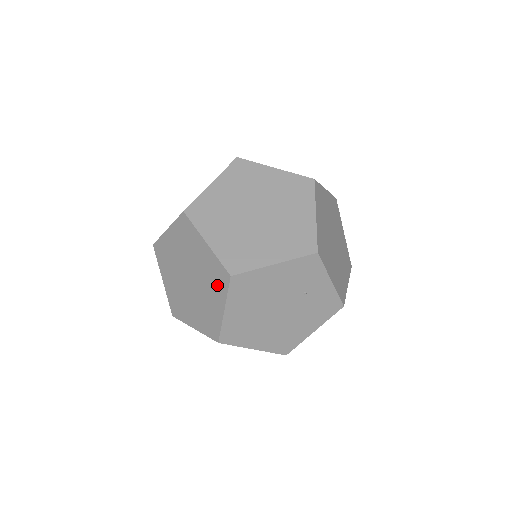
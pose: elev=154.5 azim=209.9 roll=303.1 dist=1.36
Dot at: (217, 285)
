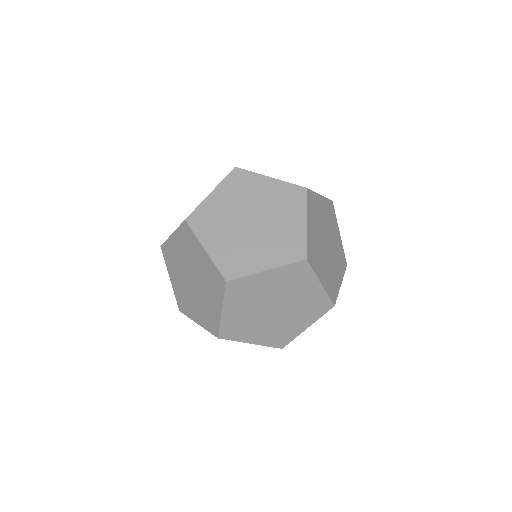
Dot at: (215, 288)
